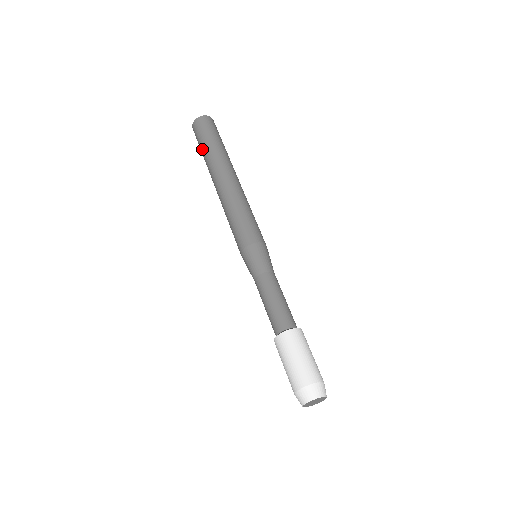
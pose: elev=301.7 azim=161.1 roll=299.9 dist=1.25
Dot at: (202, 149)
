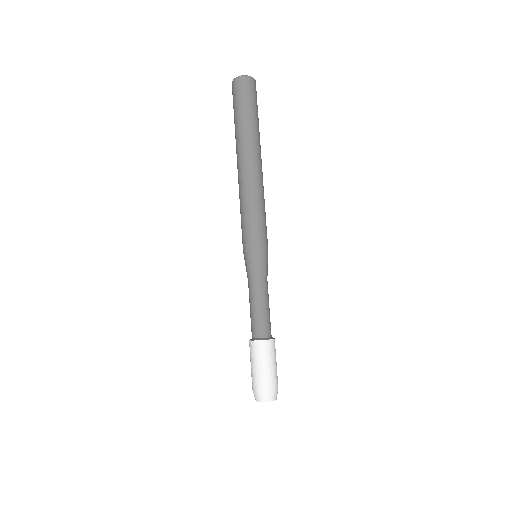
Dot at: (238, 116)
